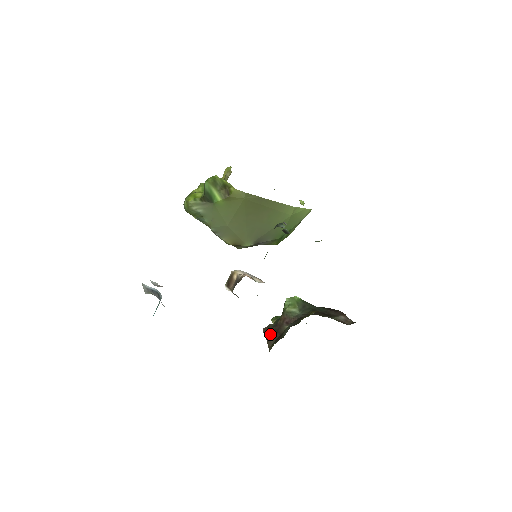
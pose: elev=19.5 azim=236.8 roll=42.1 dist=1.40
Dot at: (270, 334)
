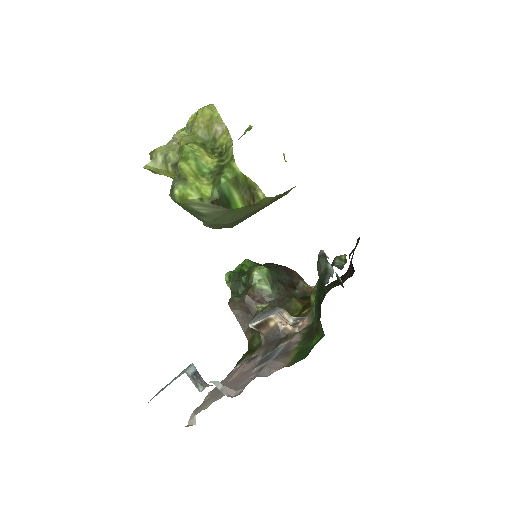
Dot at: (241, 314)
